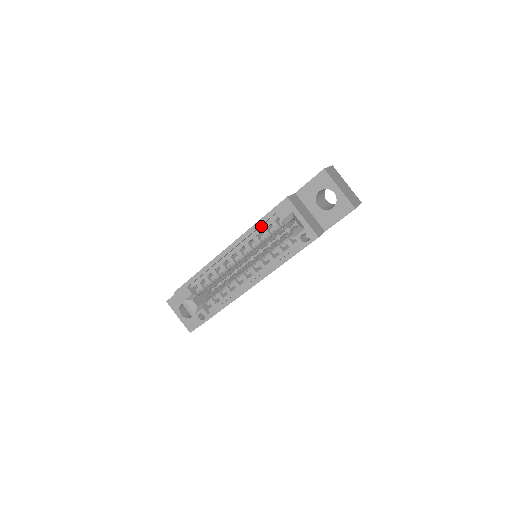
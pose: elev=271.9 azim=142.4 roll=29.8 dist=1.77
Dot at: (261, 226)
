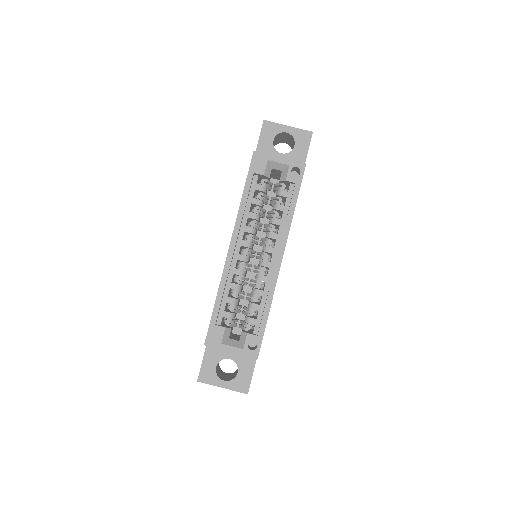
Dot at: (248, 199)
